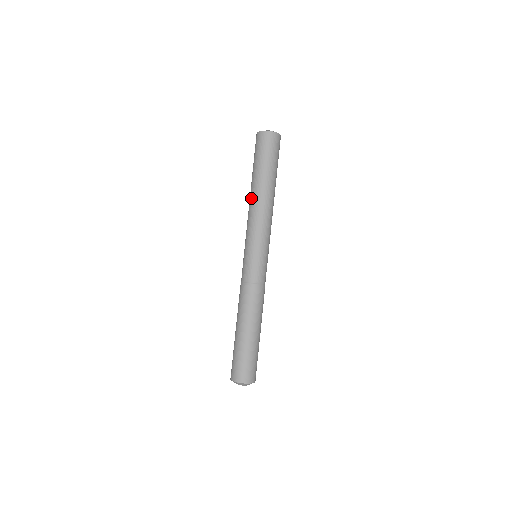
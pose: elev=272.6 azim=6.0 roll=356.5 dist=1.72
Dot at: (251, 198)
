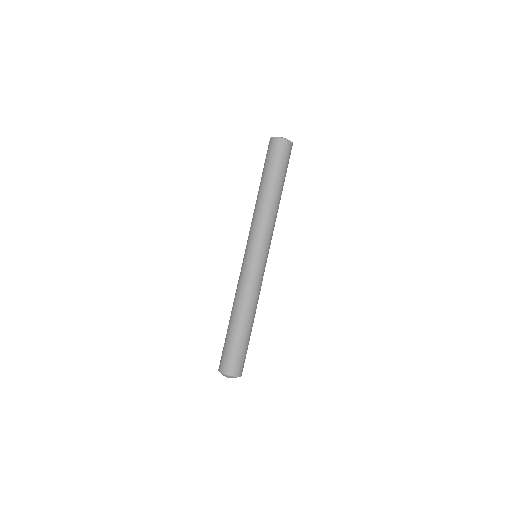
Dot at: (256, 201)
